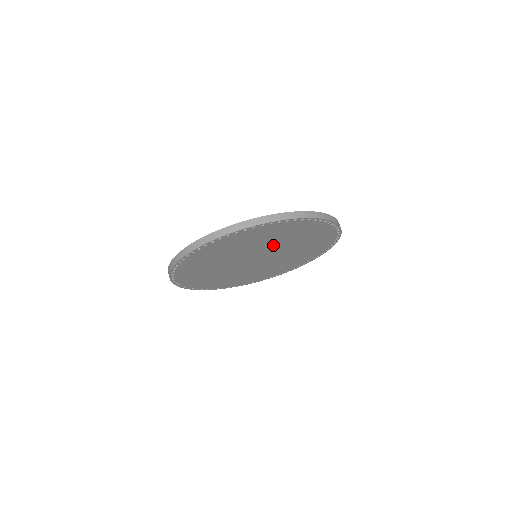
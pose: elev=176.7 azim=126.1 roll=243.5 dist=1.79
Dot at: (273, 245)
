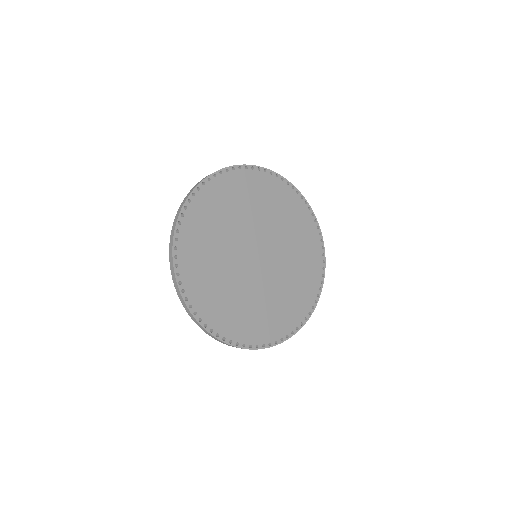
Dot at: (270, 227)
